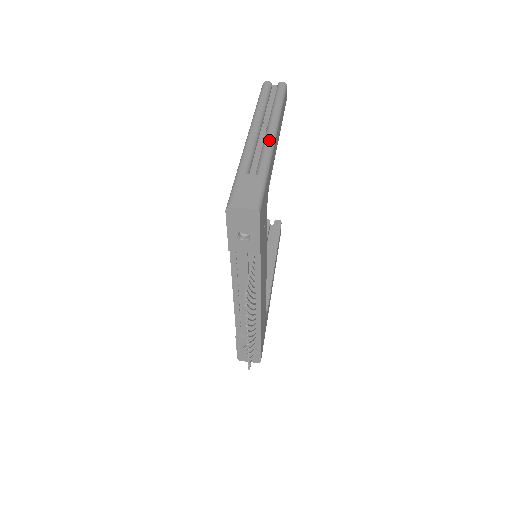
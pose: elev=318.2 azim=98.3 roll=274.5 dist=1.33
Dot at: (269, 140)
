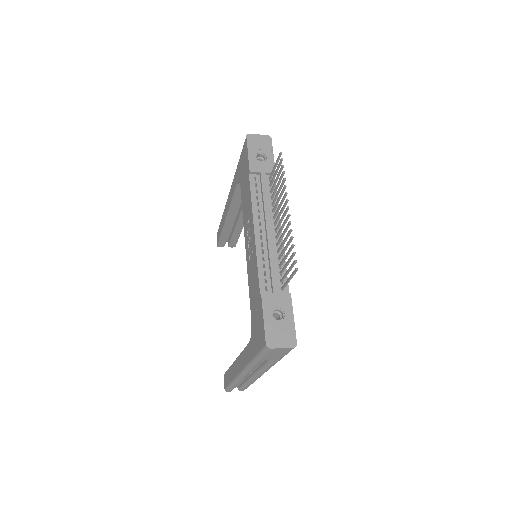
Dot at: occluded
